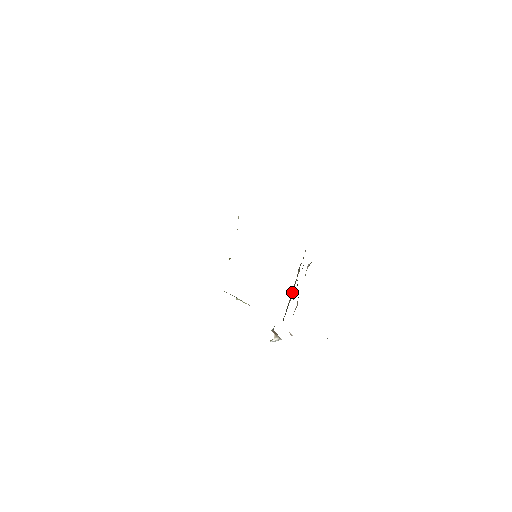
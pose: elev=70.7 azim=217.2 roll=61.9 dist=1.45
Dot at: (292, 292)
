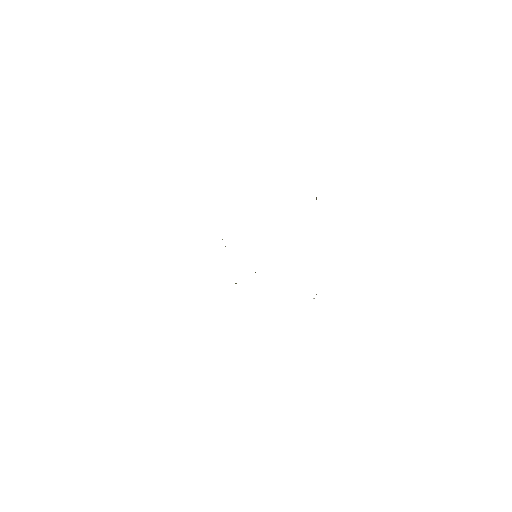
Dot at: occluded
